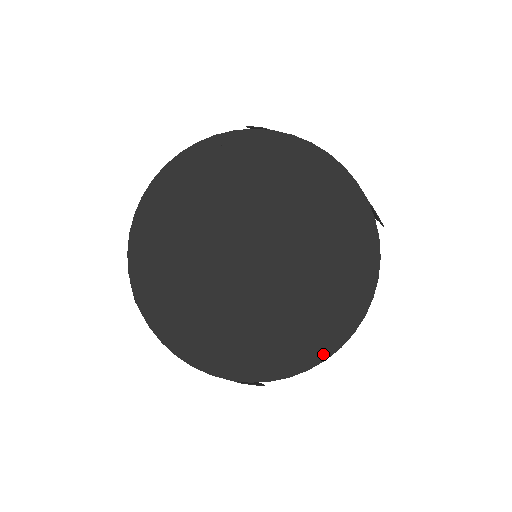
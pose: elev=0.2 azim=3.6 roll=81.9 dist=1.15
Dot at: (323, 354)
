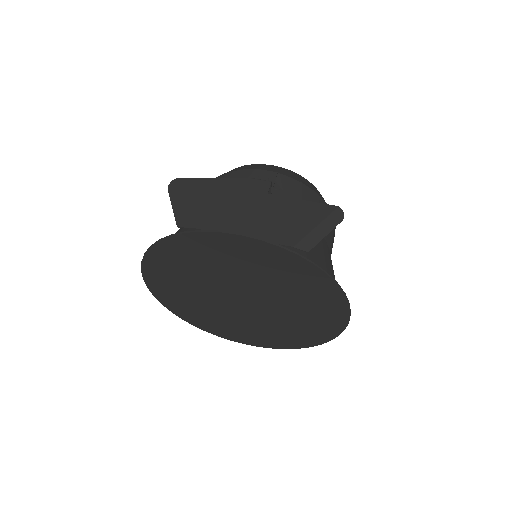
Dot at: (334, 334)
